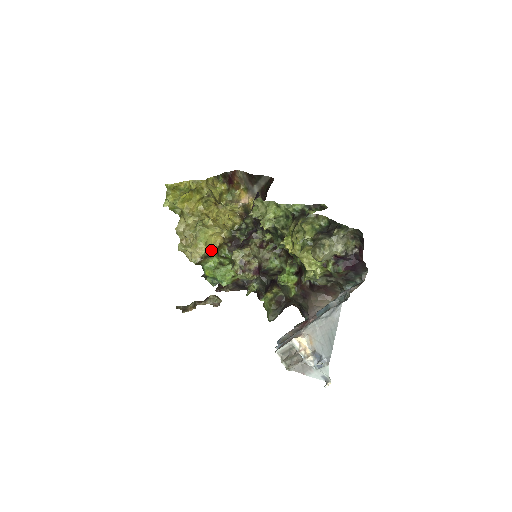
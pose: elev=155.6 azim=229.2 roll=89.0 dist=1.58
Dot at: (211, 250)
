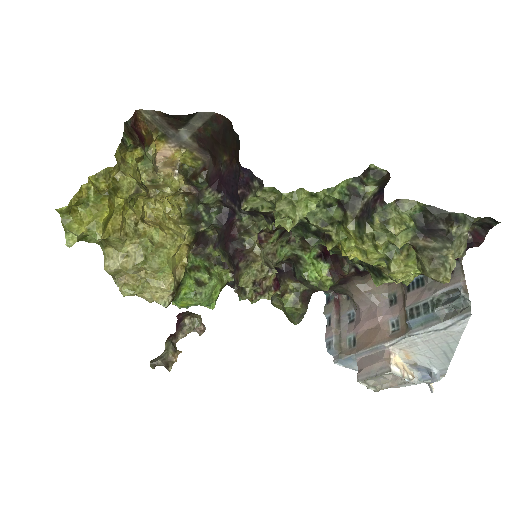
Dot at: (179, 274)
